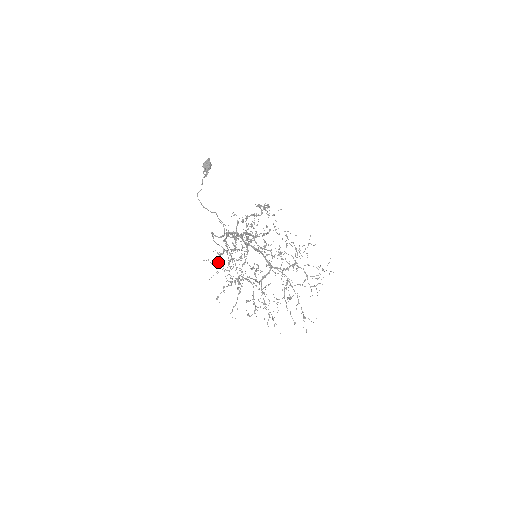
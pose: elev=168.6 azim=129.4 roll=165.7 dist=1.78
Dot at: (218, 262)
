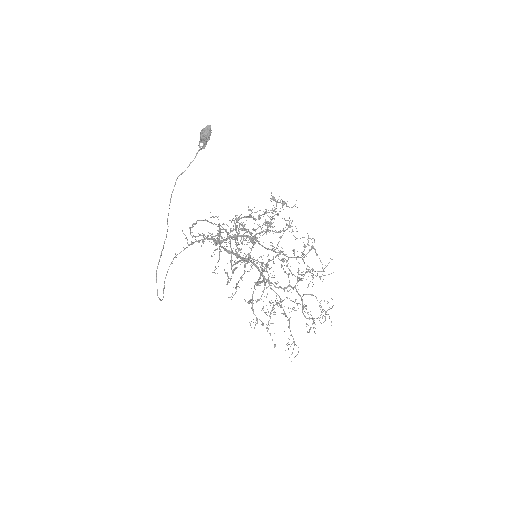
Dot at: occluded
